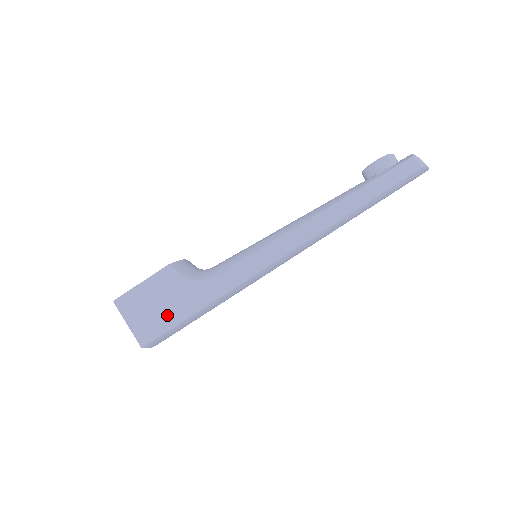
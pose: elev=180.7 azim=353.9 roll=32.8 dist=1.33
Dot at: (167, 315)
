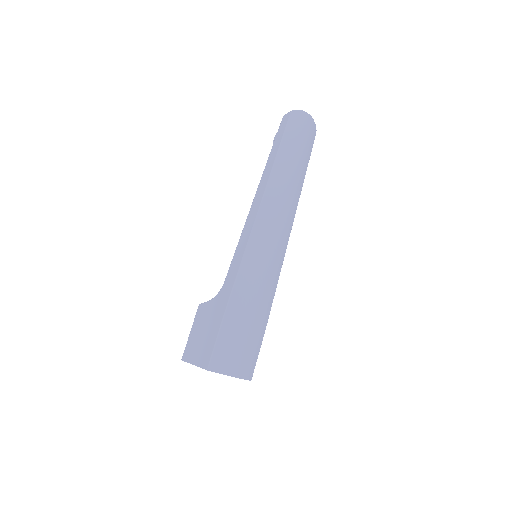
Dot at: (211, 332)
